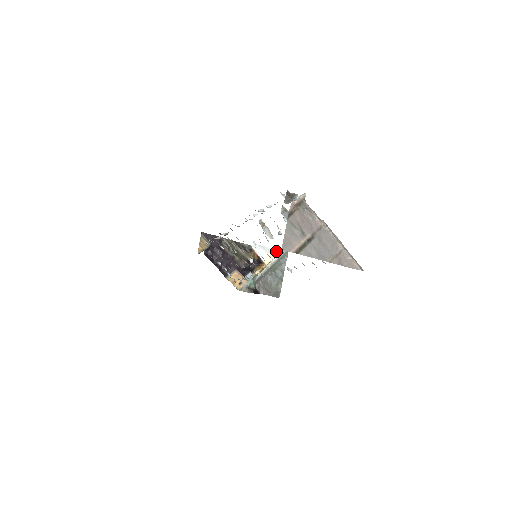
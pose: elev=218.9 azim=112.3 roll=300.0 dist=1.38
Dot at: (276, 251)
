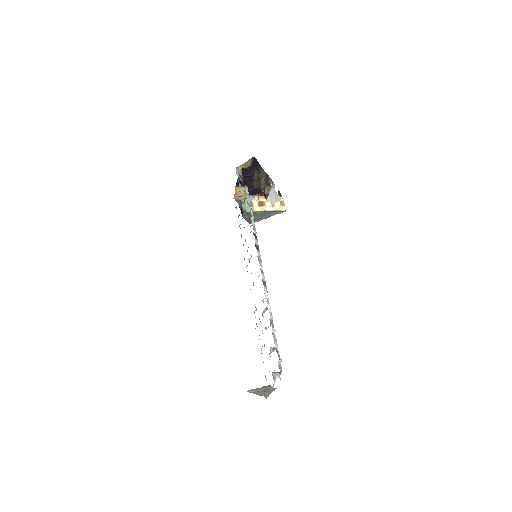
Dot at: occluded
